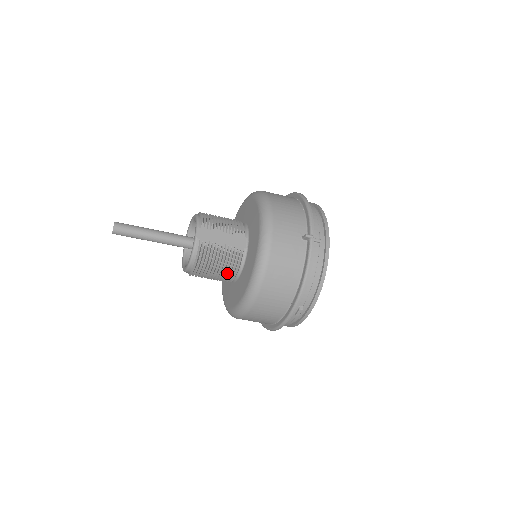
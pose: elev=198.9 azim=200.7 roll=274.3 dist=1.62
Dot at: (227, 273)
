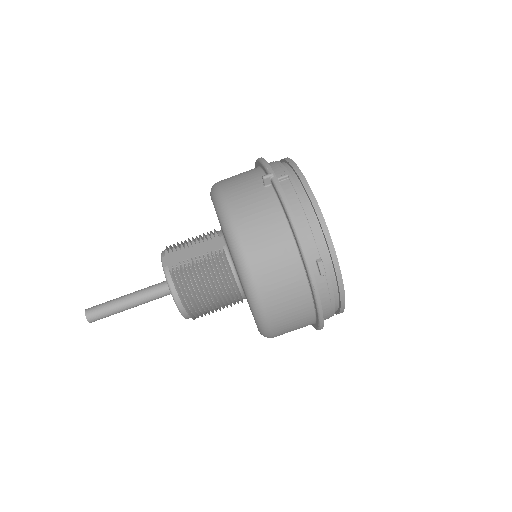
Dot at: (224, 286)
